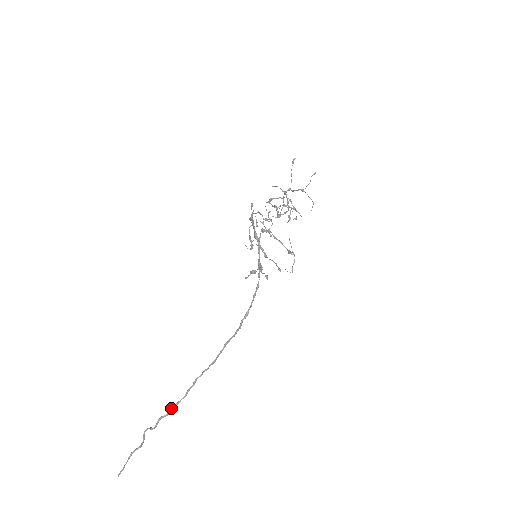
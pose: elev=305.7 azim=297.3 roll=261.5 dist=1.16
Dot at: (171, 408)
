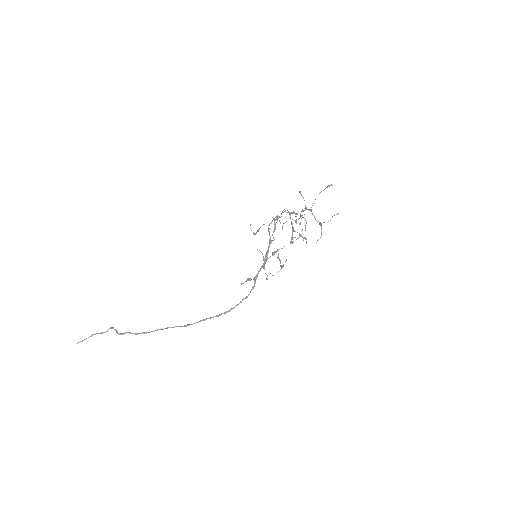
Dot at: (140, 333)
